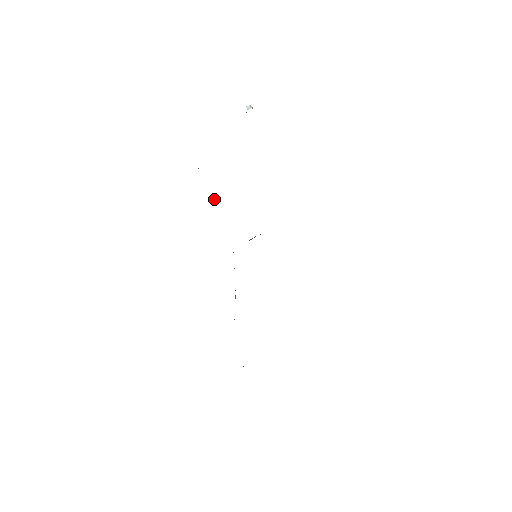
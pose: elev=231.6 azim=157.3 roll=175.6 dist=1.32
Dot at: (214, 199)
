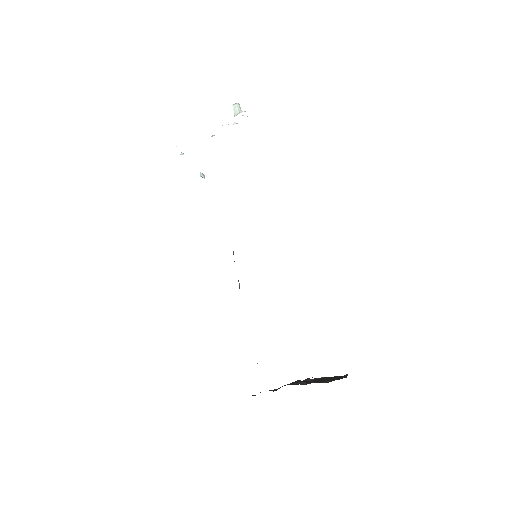
Dot at: (203, 177)
